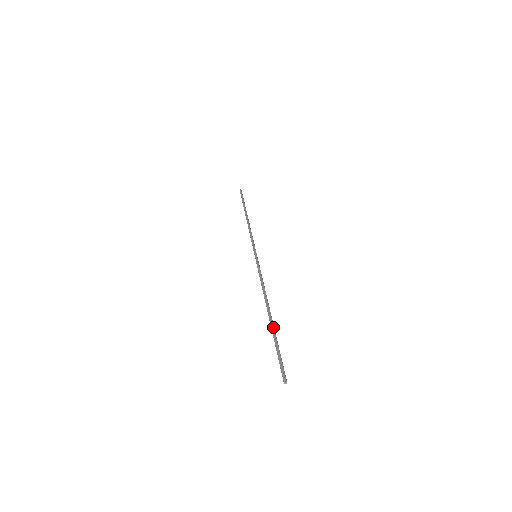
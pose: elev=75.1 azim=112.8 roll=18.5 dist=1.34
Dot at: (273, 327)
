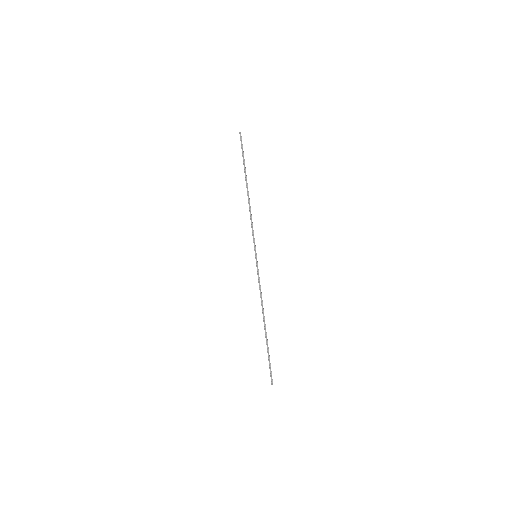
Dot at: (267, 341)
